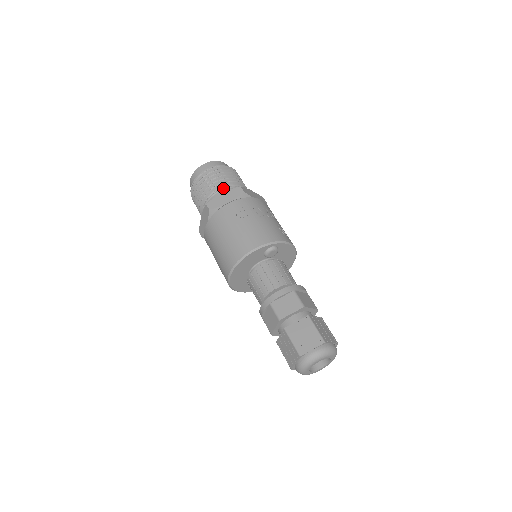
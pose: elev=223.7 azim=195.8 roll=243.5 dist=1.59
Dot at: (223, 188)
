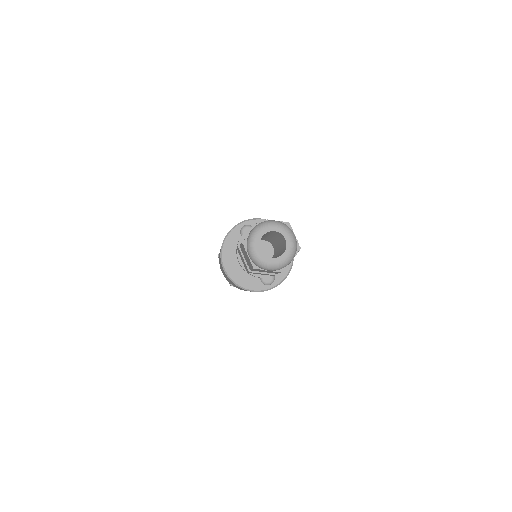
Dot at: occluded
